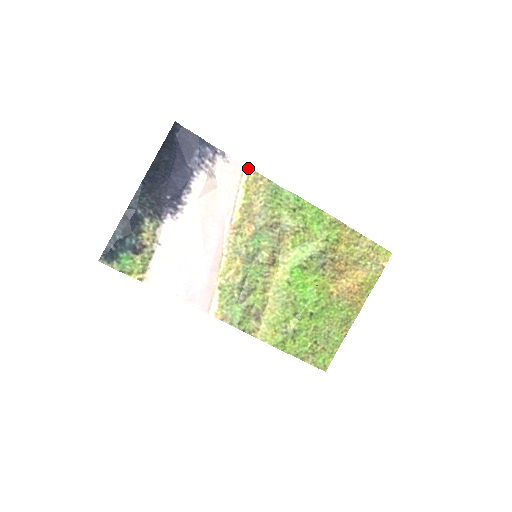
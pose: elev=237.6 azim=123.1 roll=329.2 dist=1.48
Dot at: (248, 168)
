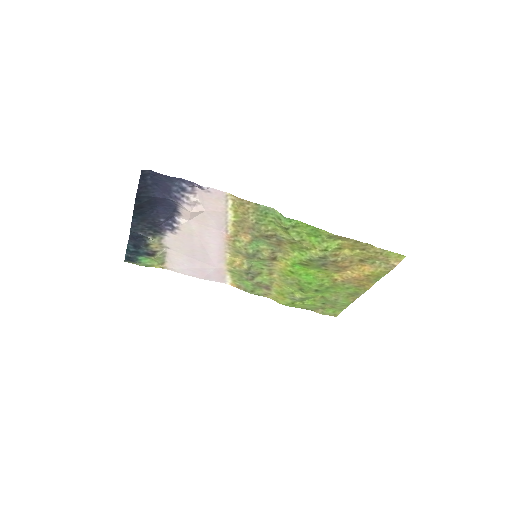
Dot at: (232, 195)
